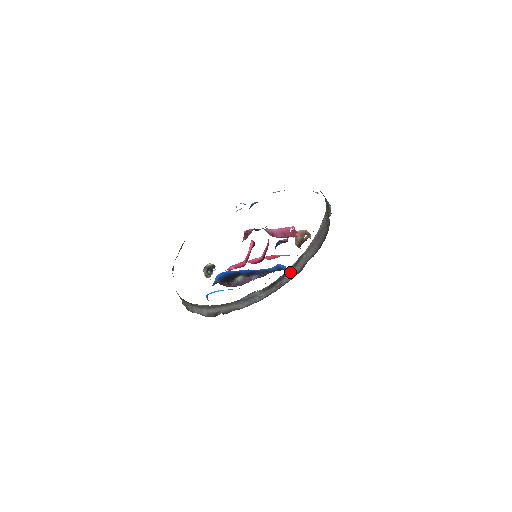
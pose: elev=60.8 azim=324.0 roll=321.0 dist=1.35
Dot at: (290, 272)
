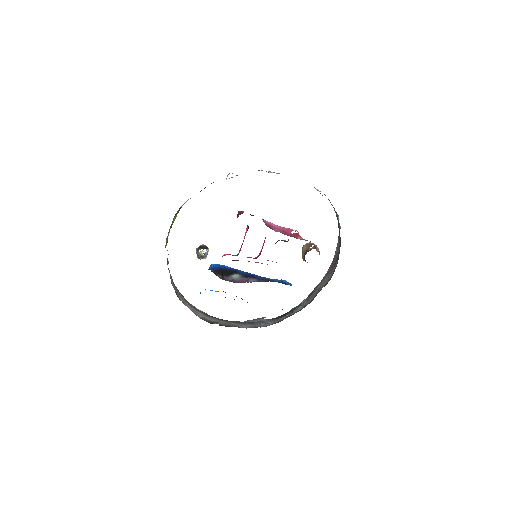
Dot at: (303, 303)
